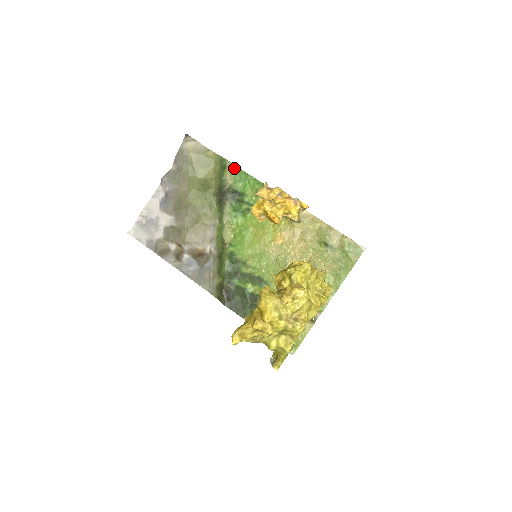
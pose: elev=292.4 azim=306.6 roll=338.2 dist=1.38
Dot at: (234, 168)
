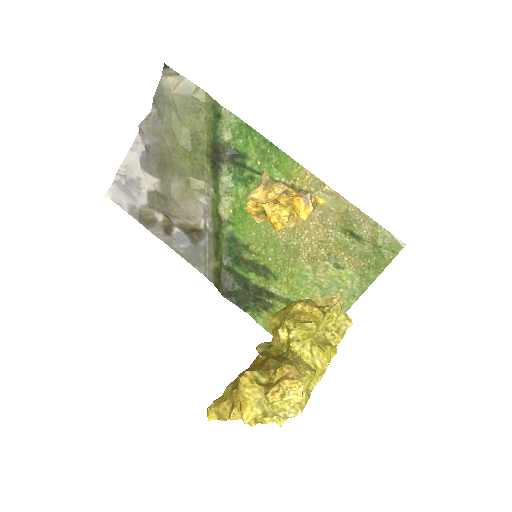
Dot at: (232, 118)
